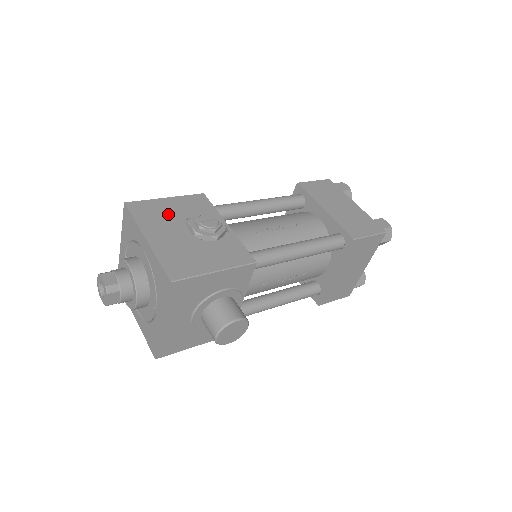
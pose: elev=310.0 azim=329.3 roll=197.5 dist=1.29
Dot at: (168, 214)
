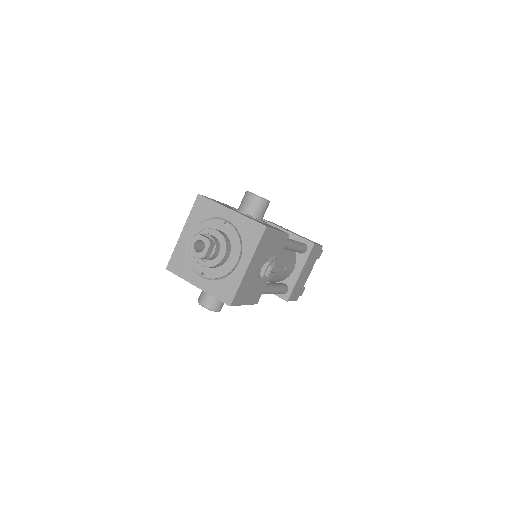
Dot at: (268, 248)
